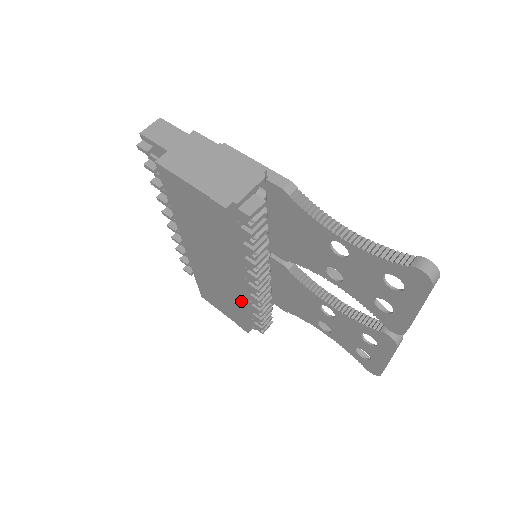
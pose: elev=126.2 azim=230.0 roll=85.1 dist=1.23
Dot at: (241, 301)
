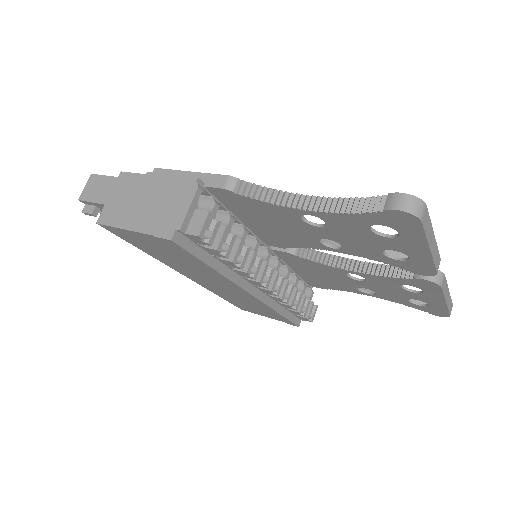
Dot at: (266, 305)
